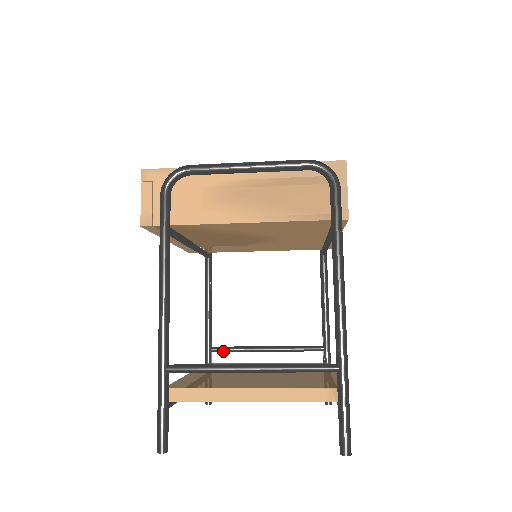
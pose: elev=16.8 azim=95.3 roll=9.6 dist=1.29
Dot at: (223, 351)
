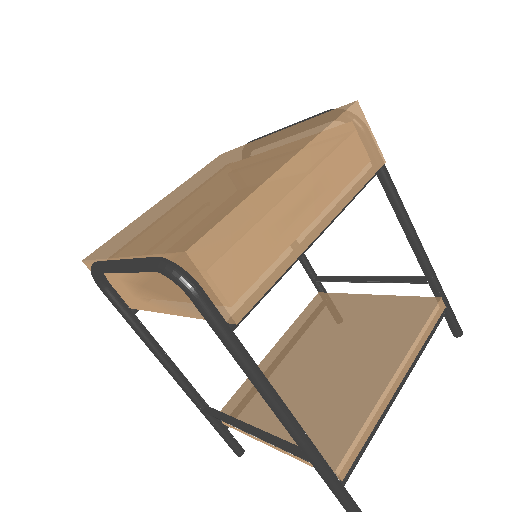
Dot at: occluded
